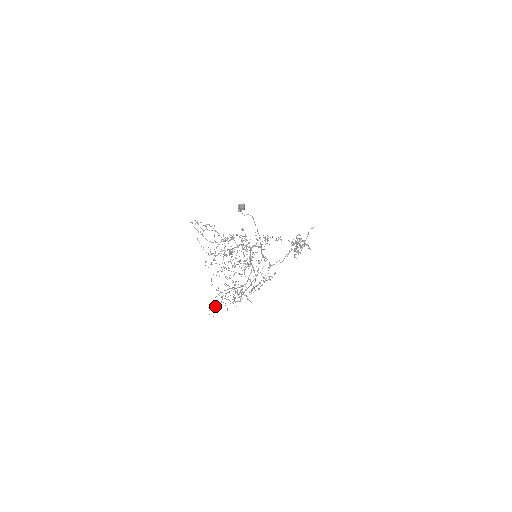
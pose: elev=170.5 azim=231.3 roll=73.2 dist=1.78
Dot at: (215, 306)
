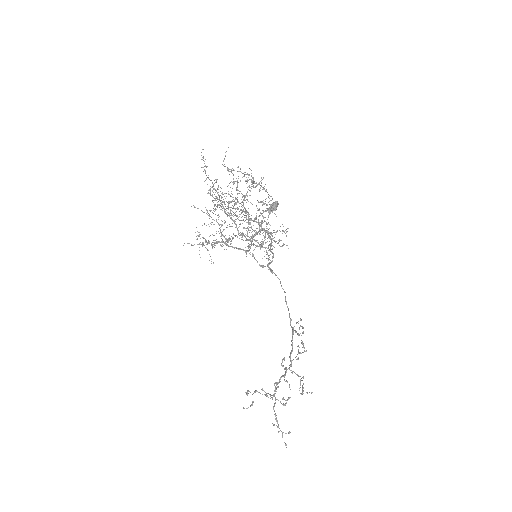
Dot at: occluded
